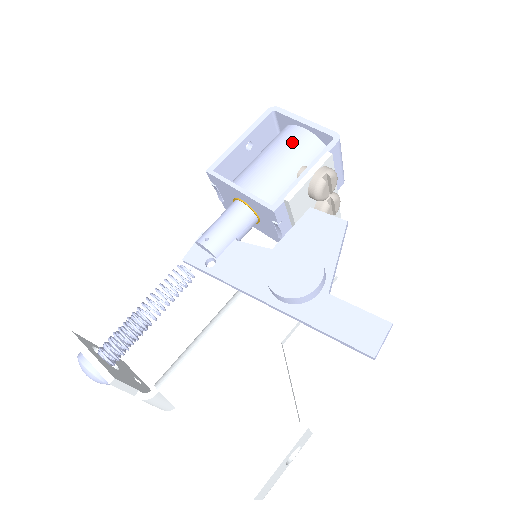
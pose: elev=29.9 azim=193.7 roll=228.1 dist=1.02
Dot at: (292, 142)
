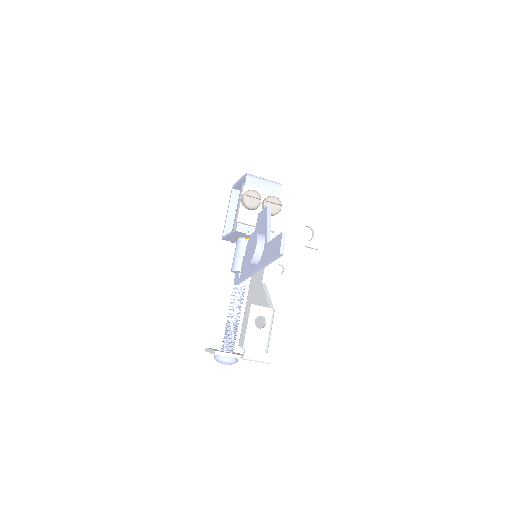
Dot at: (240, 194)
